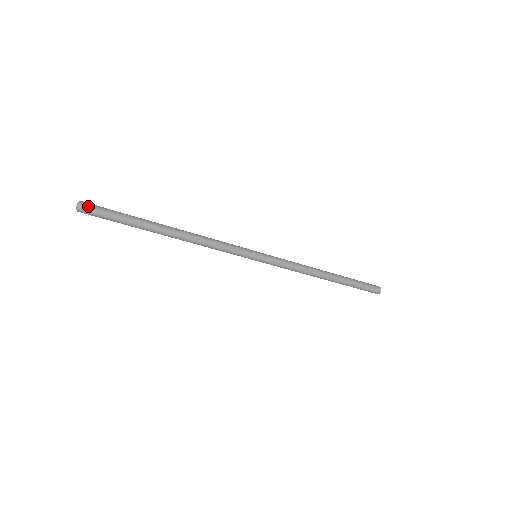
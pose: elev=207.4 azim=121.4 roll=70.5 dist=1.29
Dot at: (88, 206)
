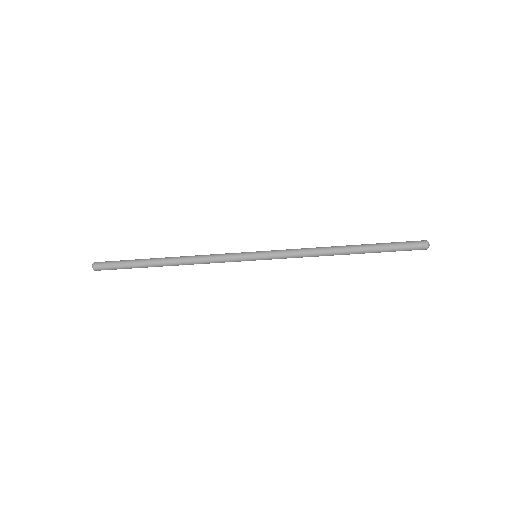
Dot at: (99, 266)
